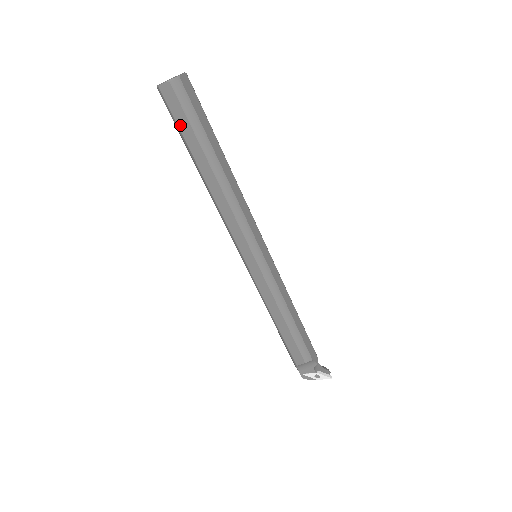
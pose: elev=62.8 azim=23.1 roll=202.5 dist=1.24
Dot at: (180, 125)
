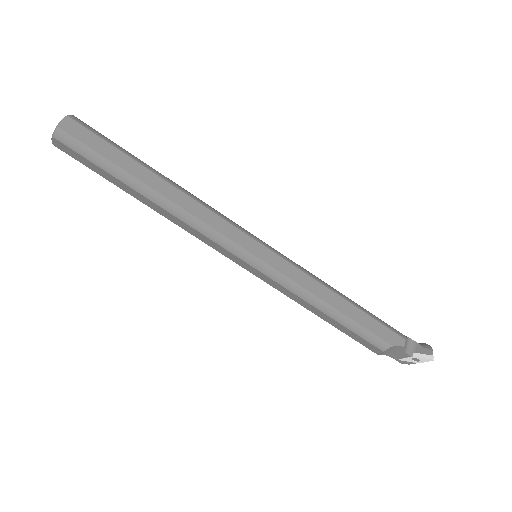
Dot at: (93, 169)
